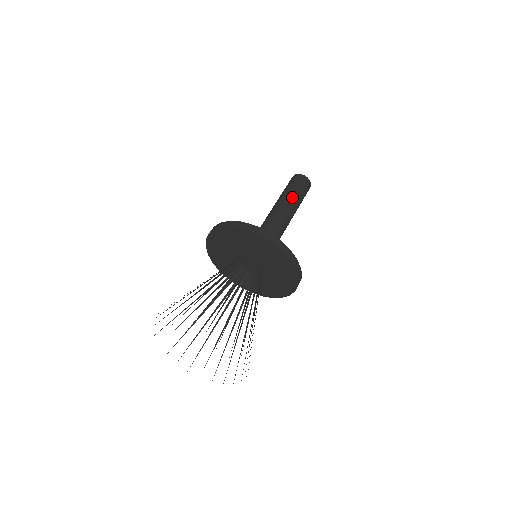
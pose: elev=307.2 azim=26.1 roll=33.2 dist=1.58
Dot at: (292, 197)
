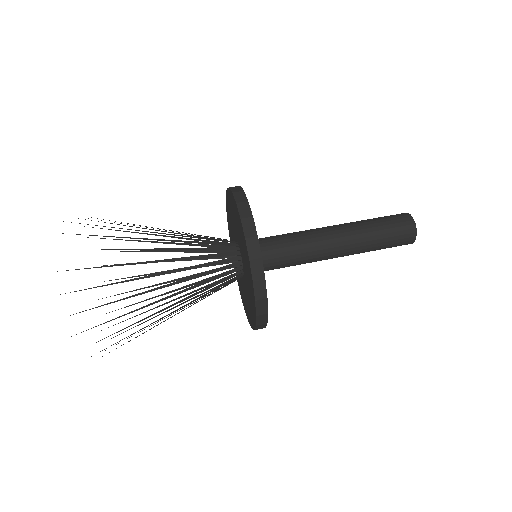
Dot at: (365, 225)
